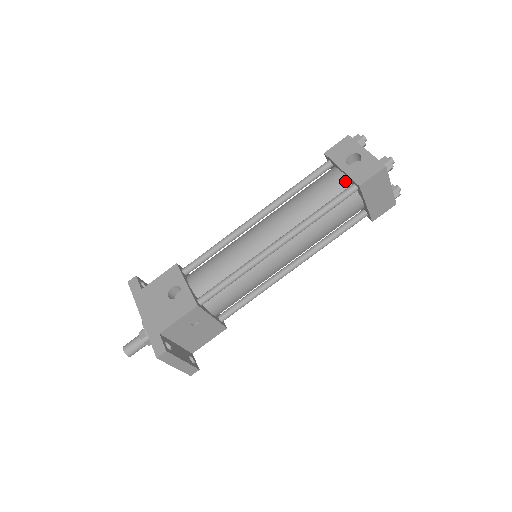
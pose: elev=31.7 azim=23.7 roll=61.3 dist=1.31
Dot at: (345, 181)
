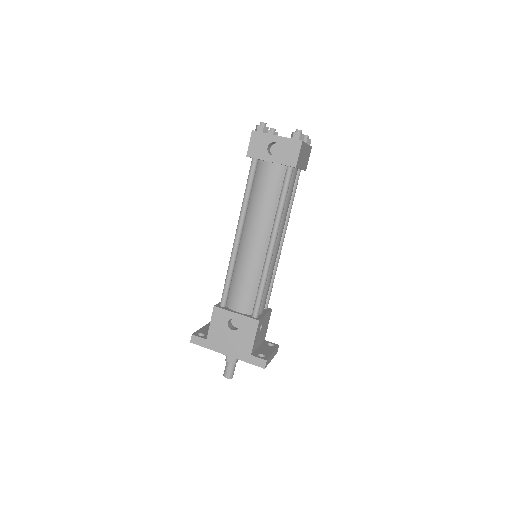
Dot at: (279, 168)
